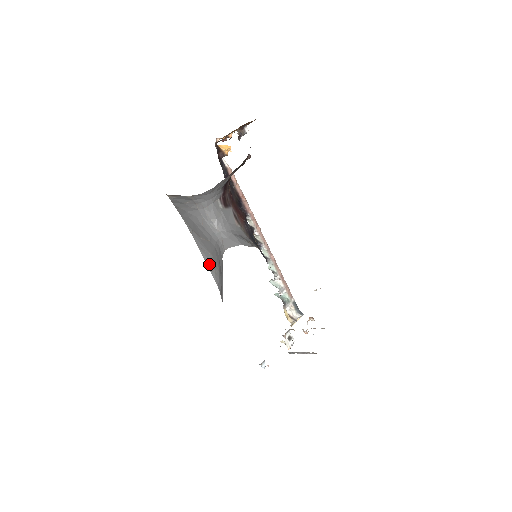
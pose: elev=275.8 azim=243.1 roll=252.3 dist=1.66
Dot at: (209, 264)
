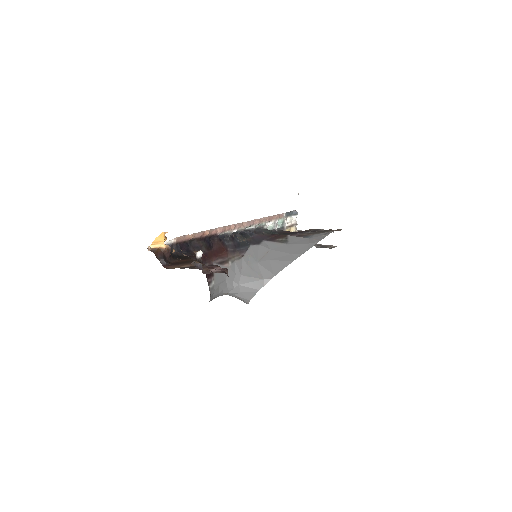
Dot at: occluded
